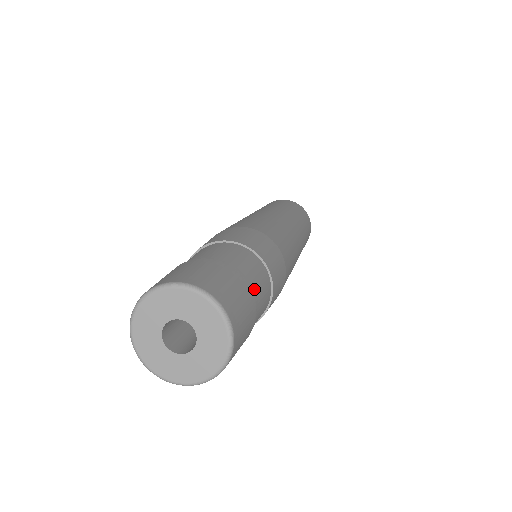
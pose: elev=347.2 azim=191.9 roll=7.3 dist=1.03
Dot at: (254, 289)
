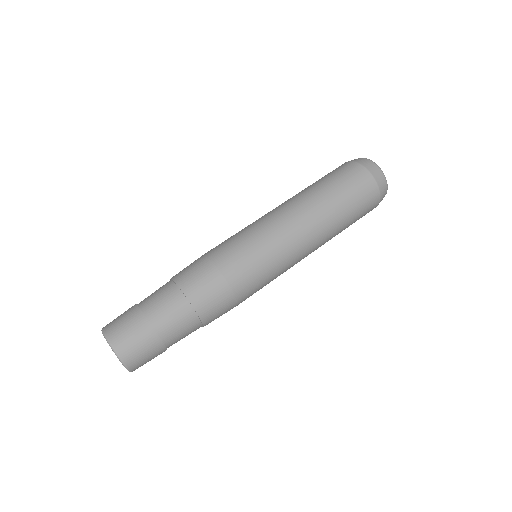
Dot at: (160, 322)
